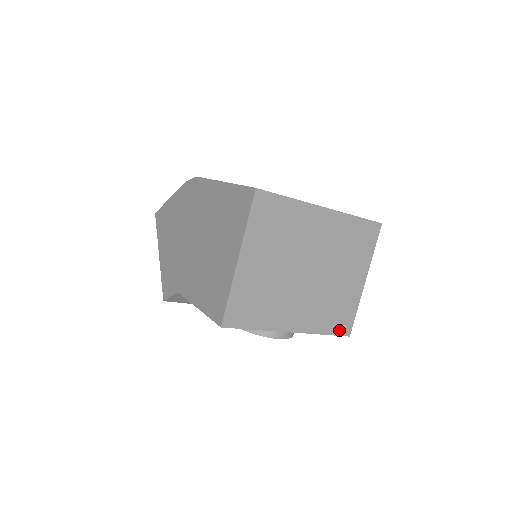
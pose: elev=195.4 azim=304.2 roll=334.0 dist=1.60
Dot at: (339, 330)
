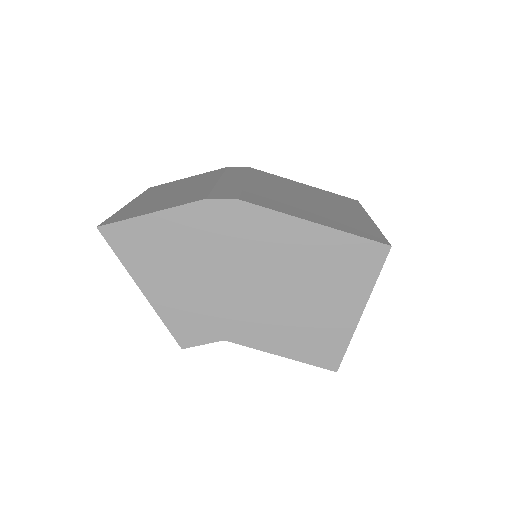
Dot at: occluded
